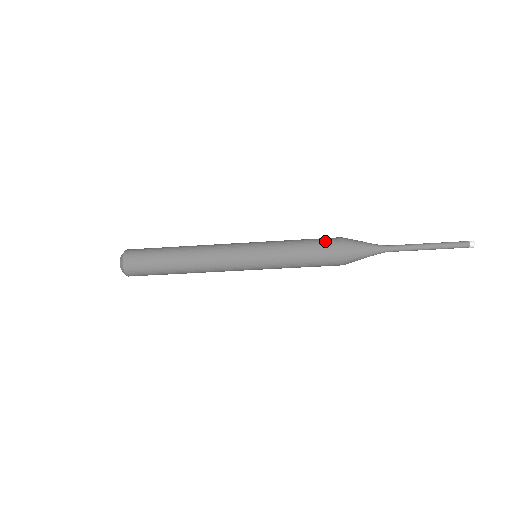
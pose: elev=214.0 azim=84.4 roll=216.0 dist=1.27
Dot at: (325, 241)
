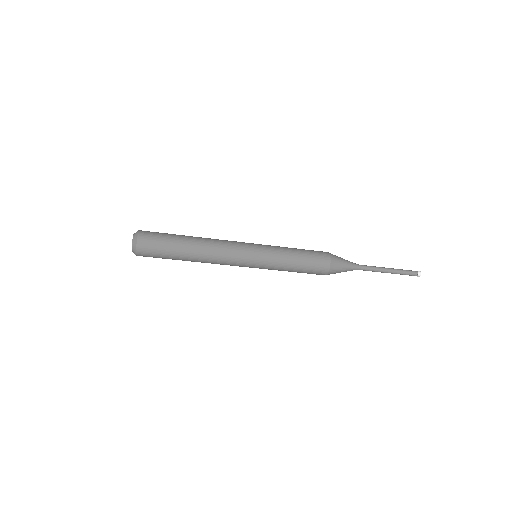
Dot at: (316, 253)
